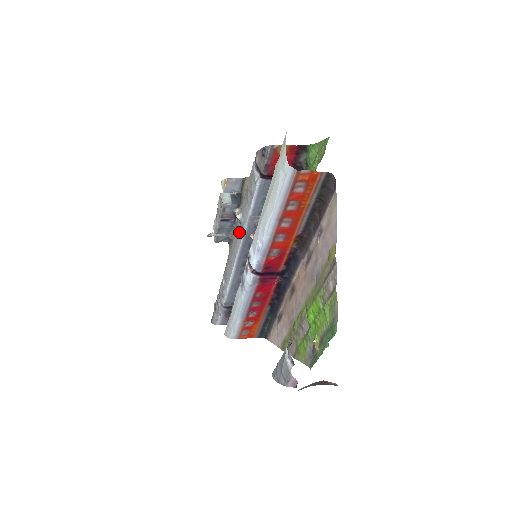
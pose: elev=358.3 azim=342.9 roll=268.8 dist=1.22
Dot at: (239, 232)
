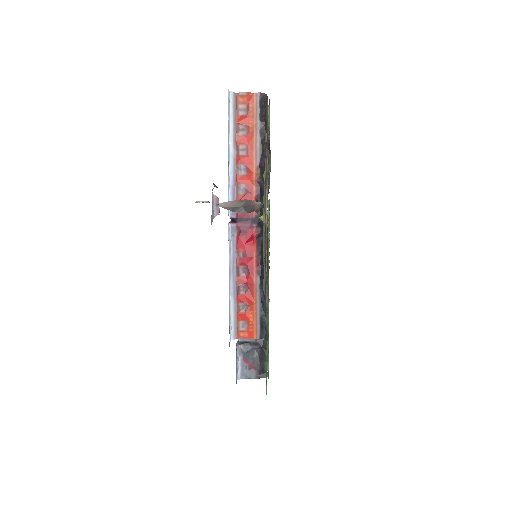
Dot at: occluded
